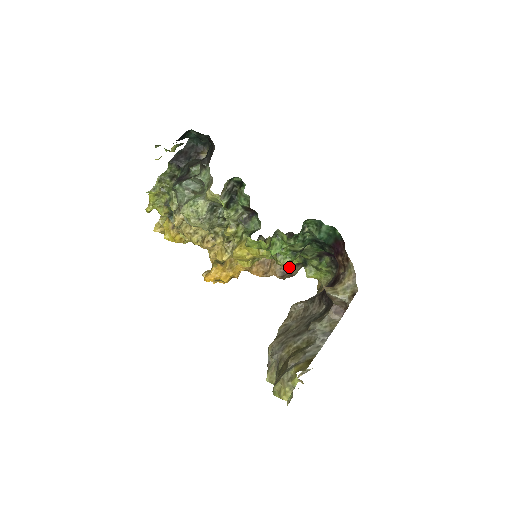
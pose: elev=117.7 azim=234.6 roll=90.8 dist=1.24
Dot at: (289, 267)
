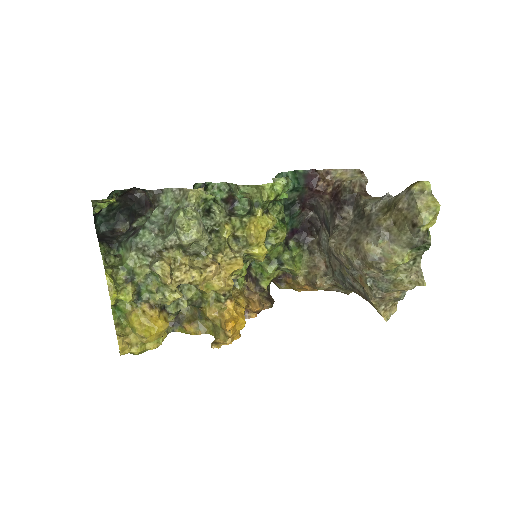
Dot at: (266, 293)
